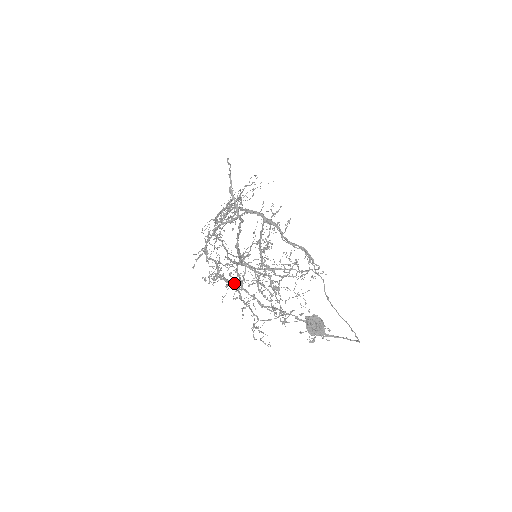
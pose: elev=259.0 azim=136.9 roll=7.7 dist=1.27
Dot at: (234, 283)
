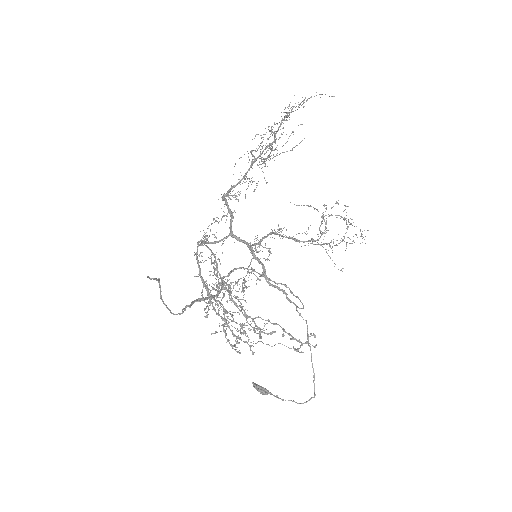
Dot at: (226, 287)
